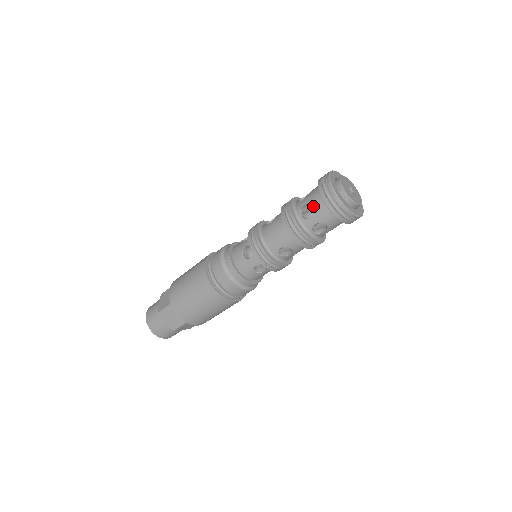
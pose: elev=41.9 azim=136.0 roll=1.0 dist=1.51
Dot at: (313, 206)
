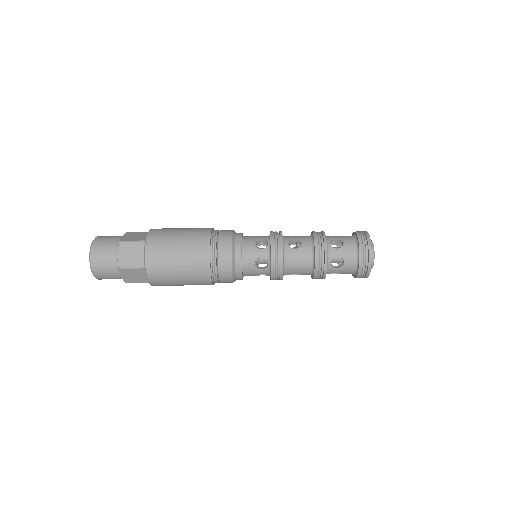
Dot at: (346, 262)
